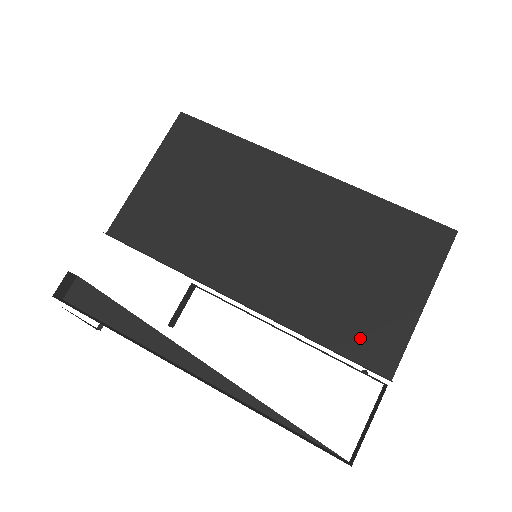
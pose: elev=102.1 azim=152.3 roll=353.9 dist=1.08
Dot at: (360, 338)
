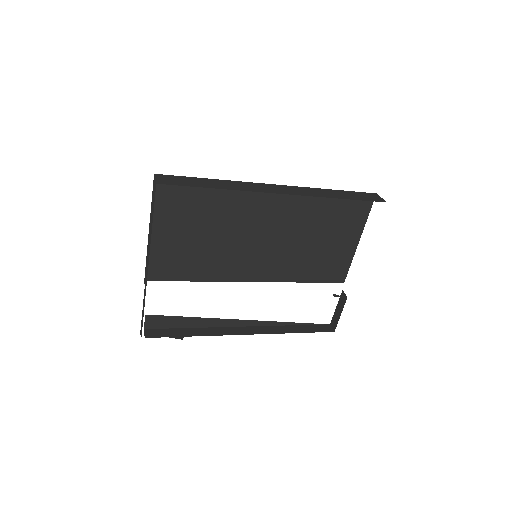
Dot at: (326, 271)
